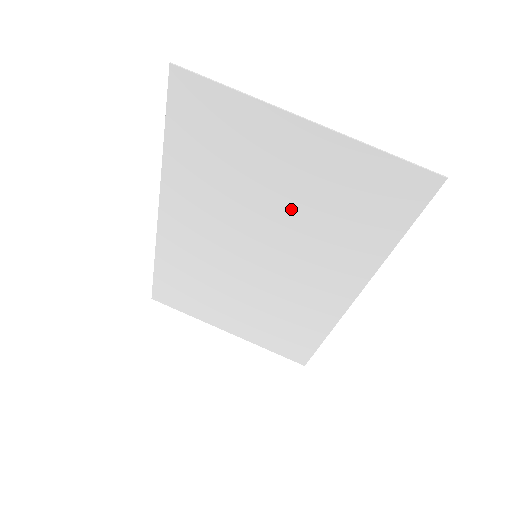
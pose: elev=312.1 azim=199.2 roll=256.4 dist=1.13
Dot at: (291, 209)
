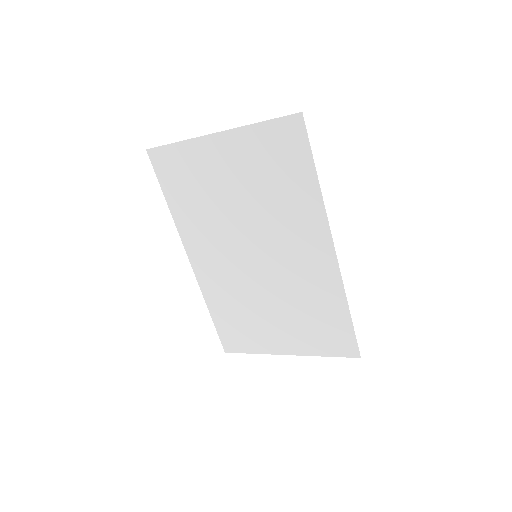
Dot at: (248, 199)
